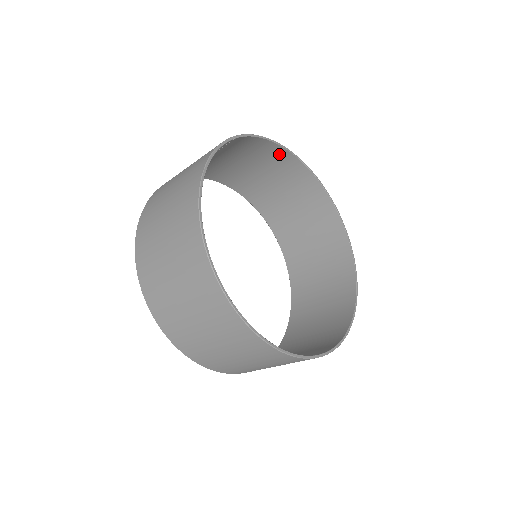
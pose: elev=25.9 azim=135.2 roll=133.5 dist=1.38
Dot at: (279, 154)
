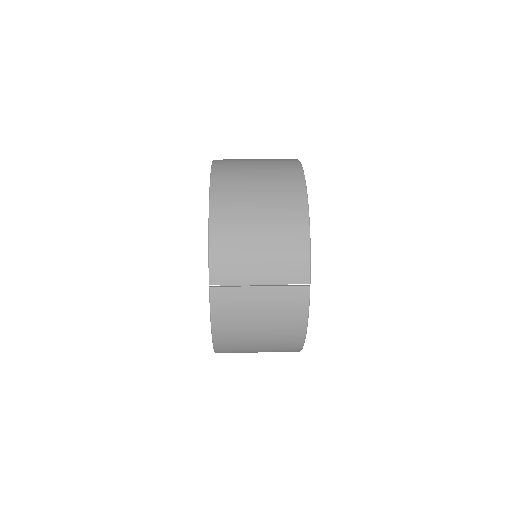
Dot at: (296, 201)
